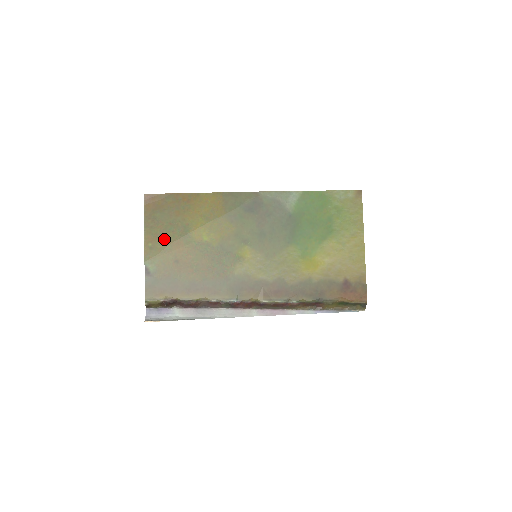
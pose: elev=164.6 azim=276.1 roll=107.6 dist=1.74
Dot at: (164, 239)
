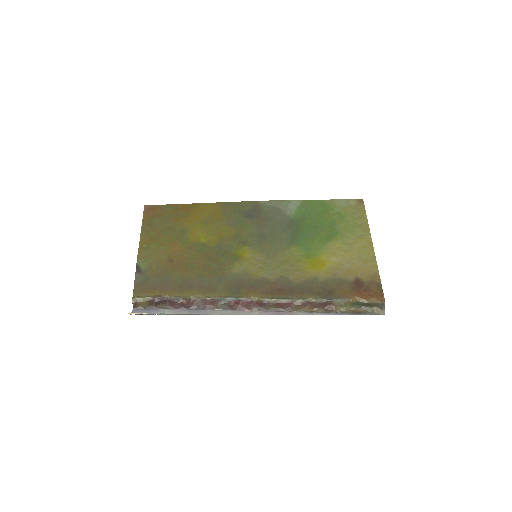
Dot at: (160, 241)
